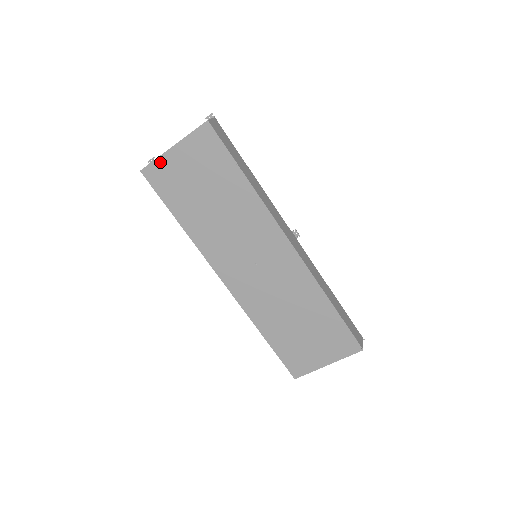
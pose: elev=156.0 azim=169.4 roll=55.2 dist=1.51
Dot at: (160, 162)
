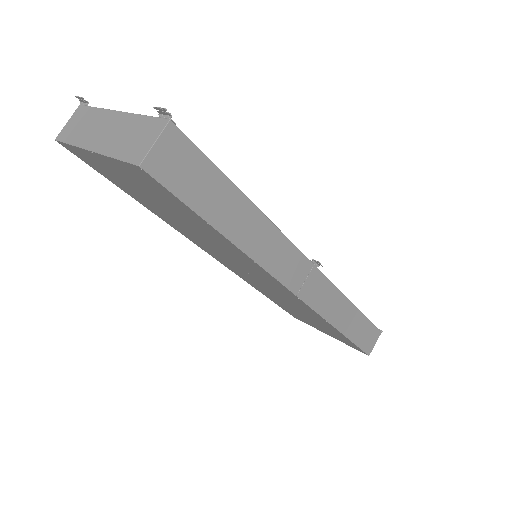
Dot at: (80, 151)
